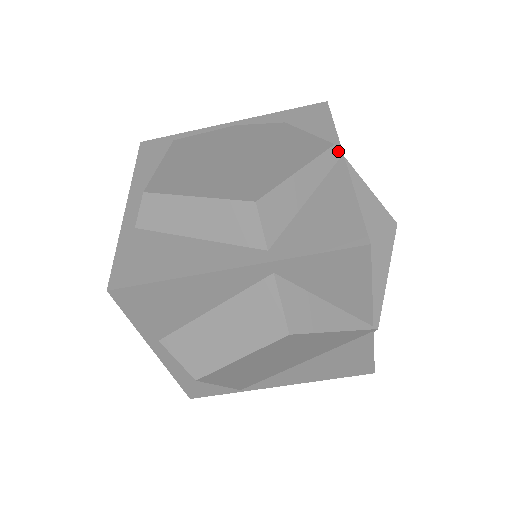
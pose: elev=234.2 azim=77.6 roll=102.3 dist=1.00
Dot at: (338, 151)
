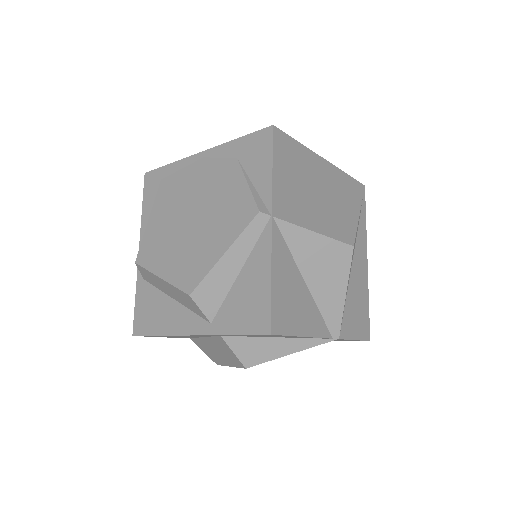
Dot at: (265, 215)
